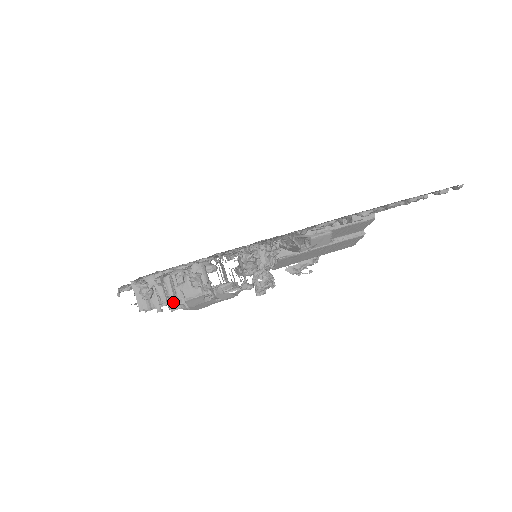
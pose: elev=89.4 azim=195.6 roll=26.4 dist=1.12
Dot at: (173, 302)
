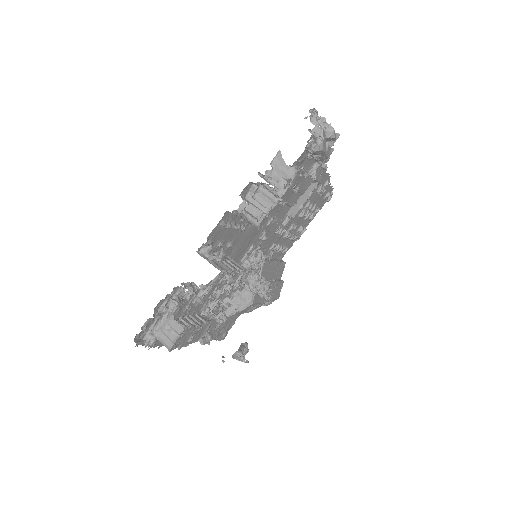
Dot at: (296, 166)
